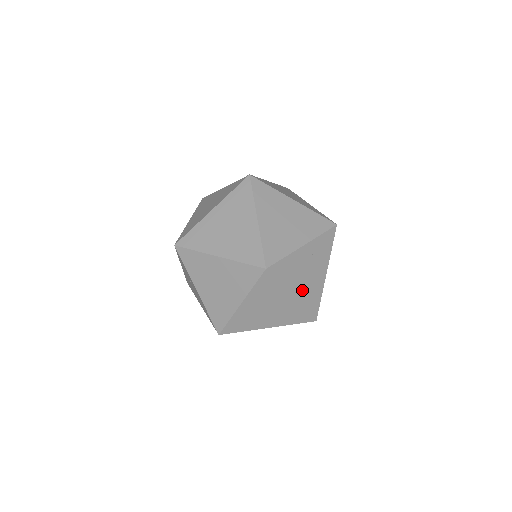
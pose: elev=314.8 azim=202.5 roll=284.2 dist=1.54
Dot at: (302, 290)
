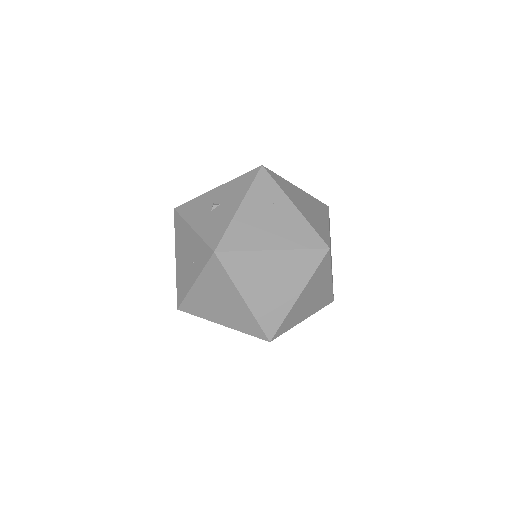
Dot at: occluded
